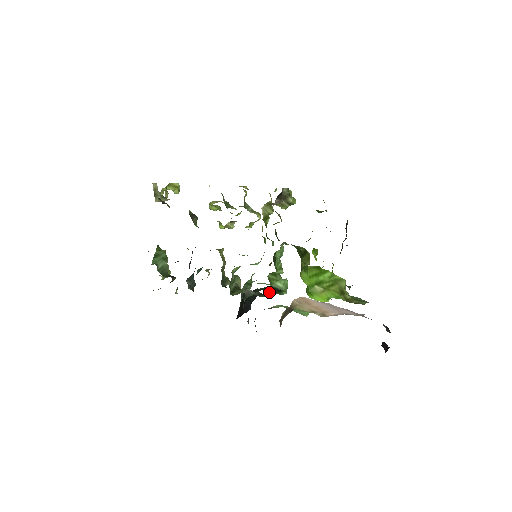
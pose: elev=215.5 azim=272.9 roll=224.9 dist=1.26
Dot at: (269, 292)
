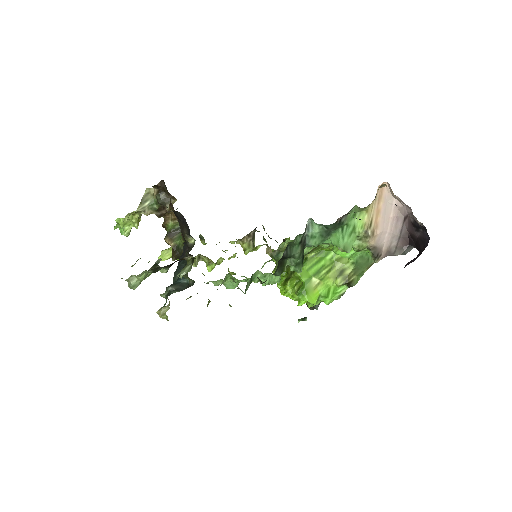
Dot at: (303, 250)
